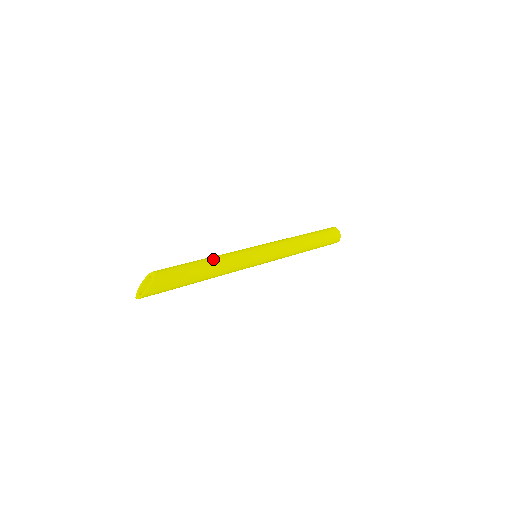
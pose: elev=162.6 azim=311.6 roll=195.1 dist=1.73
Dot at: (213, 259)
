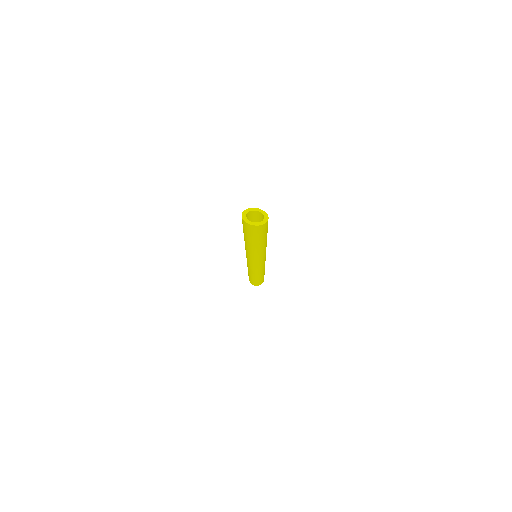
Dot at: occluded
